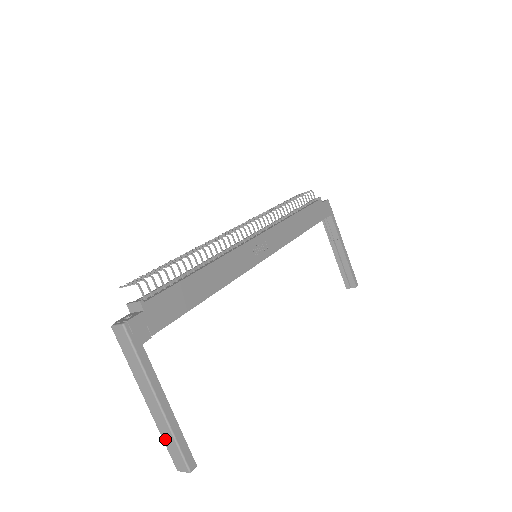
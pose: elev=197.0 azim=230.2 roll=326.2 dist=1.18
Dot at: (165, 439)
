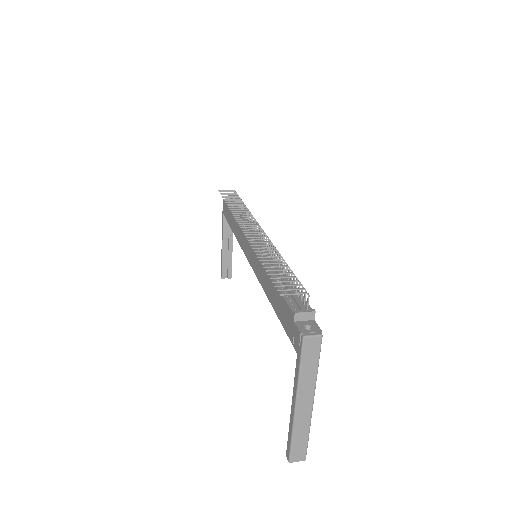
Dot at: (296, 436)
